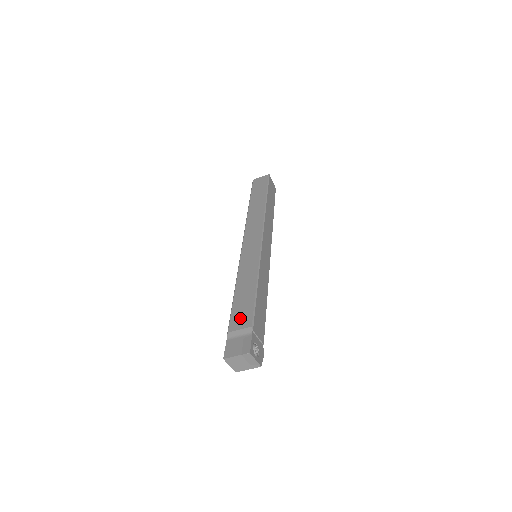
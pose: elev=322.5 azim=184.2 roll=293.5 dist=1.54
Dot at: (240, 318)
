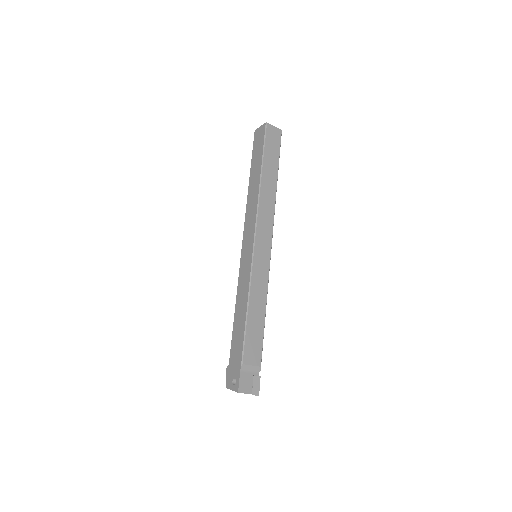
Dot at: (253, 351)
